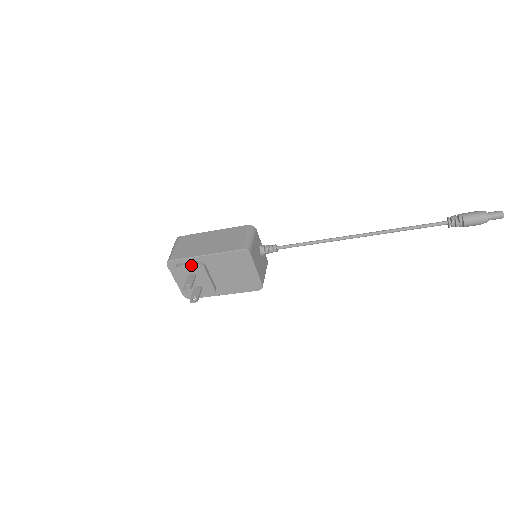
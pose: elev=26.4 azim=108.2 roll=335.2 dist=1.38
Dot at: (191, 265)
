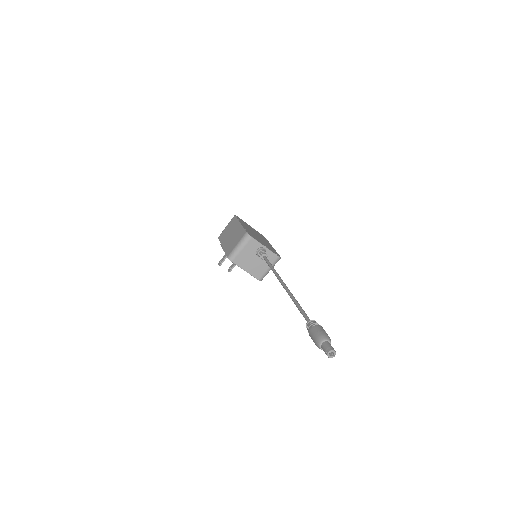
Dot at: (222, 248)
